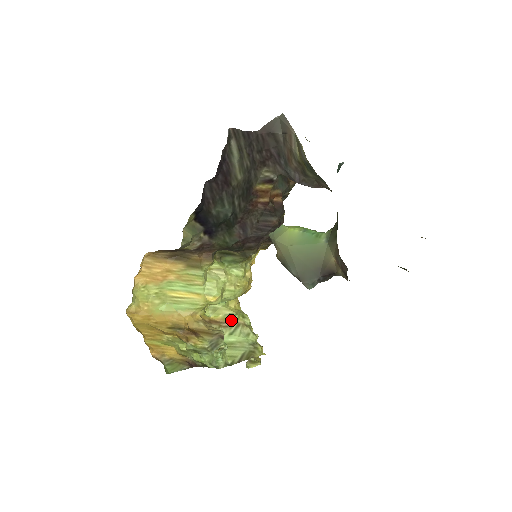
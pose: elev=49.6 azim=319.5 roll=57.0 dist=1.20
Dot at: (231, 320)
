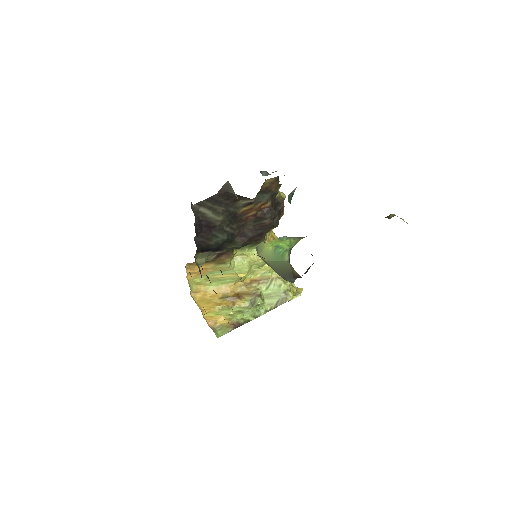
Dot at: (266, 277)
